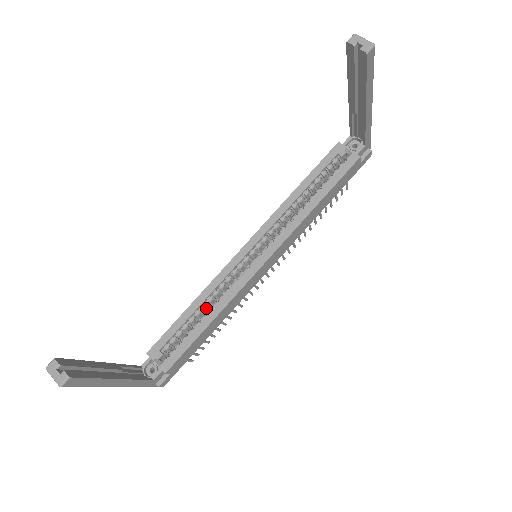
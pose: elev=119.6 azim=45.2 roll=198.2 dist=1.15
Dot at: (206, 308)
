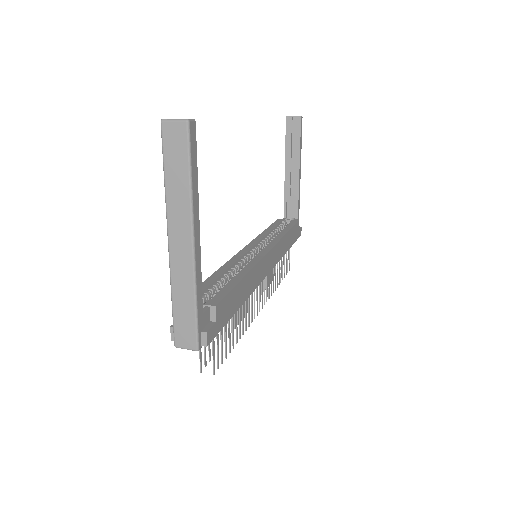
Dot at: occluded
